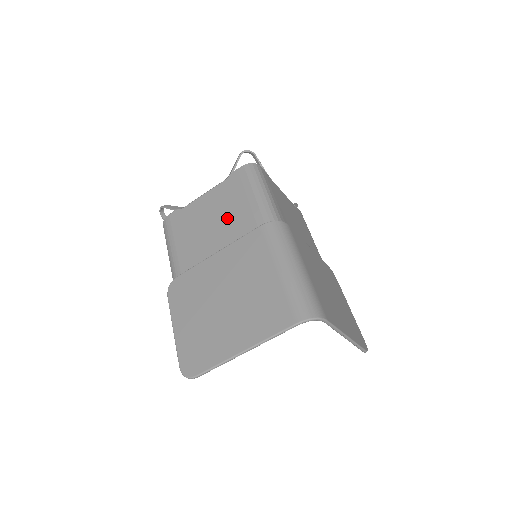
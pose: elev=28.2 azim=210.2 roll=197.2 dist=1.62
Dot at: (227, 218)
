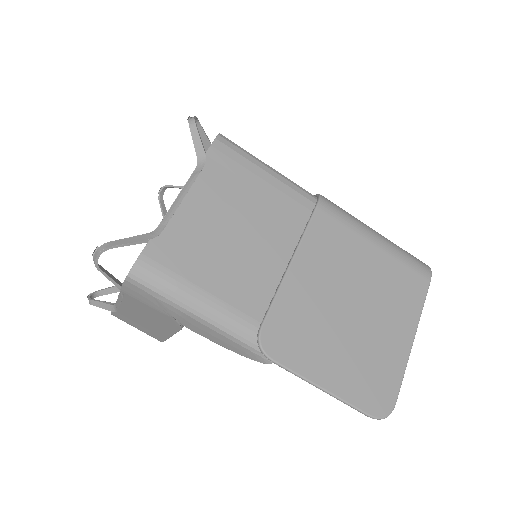
Dot at: (259, 216)
